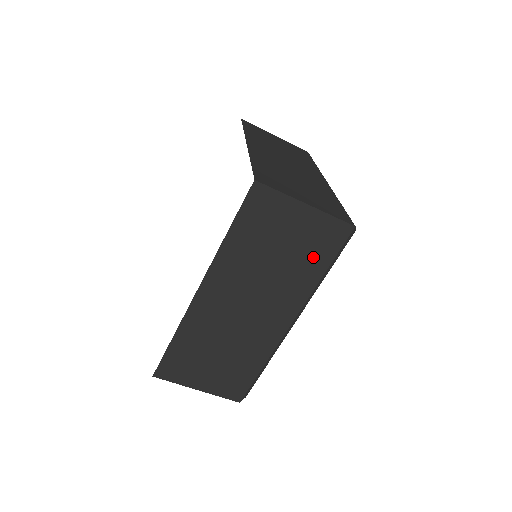
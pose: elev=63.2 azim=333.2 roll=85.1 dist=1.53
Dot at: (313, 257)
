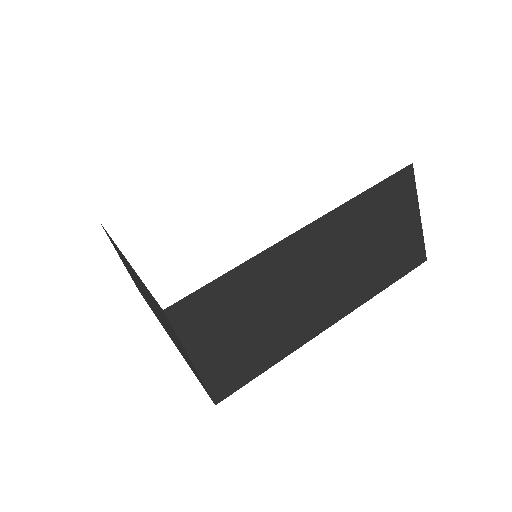
Dot at: (390, 266)
